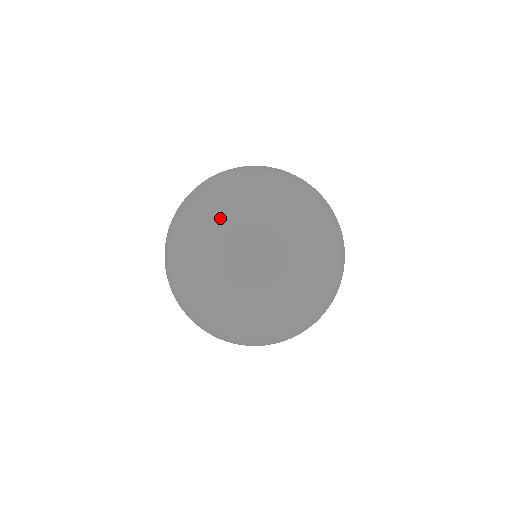
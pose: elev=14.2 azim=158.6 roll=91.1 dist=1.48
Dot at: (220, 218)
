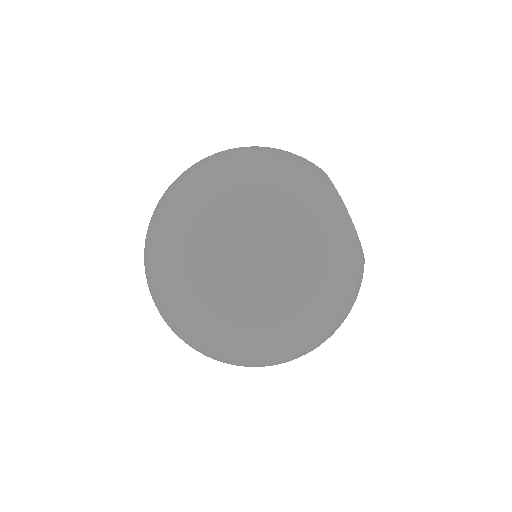
Dot at: (159, 258)
